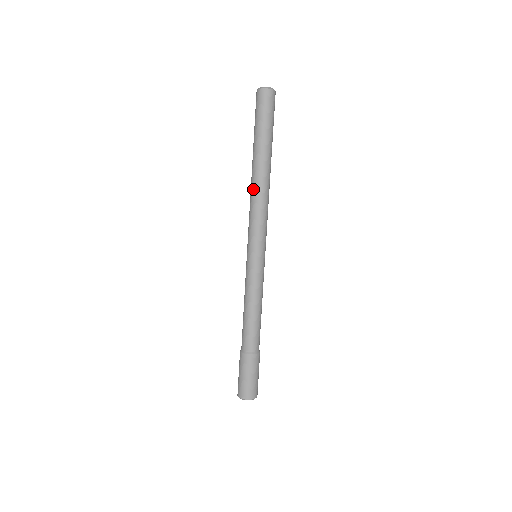
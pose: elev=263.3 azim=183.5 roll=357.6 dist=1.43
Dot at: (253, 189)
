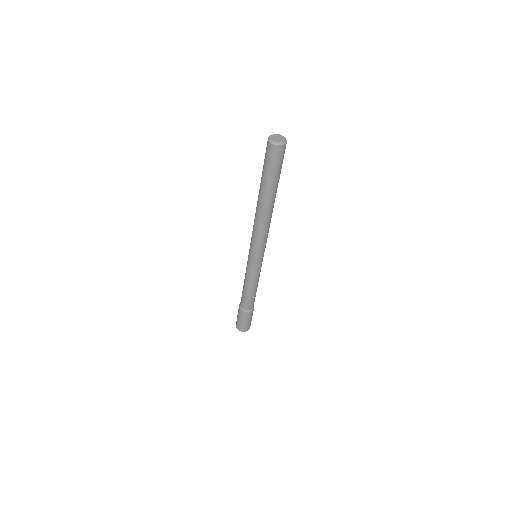
Dot at: (264, 221)
